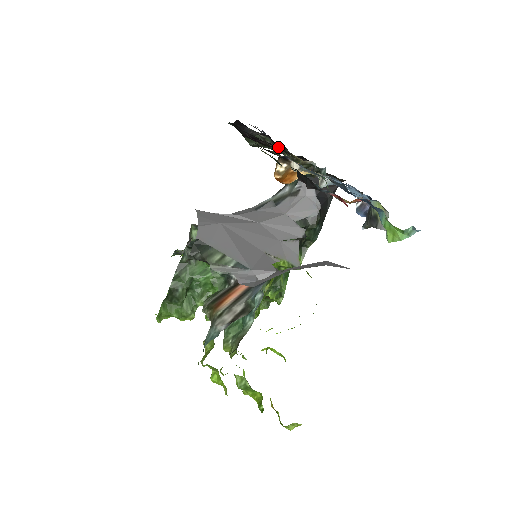
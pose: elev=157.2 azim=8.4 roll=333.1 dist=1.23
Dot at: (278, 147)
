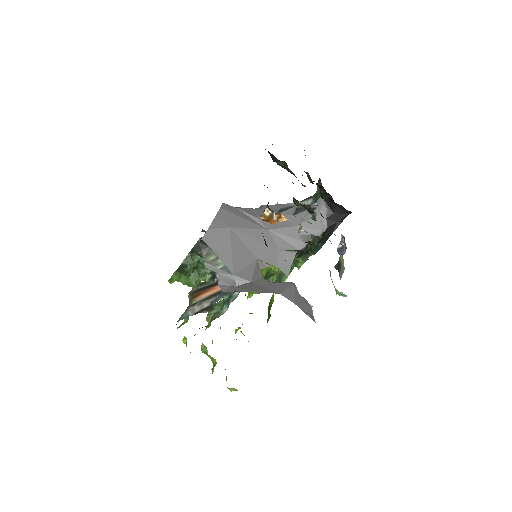
Dot at: occluded
